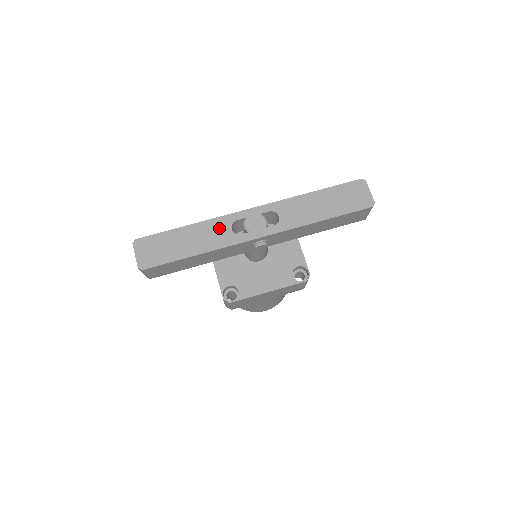
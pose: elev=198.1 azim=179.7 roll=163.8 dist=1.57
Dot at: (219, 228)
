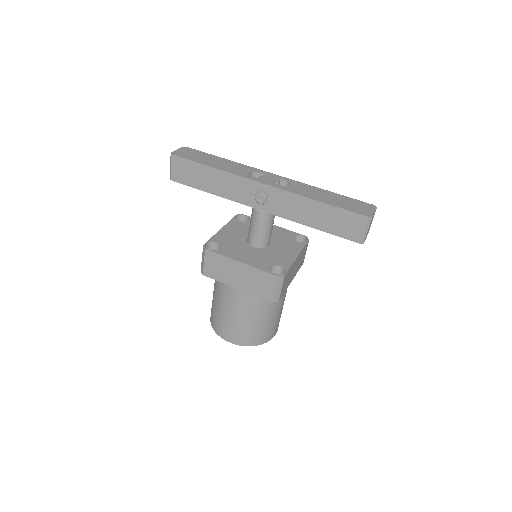
Dot at: (243, 168)
